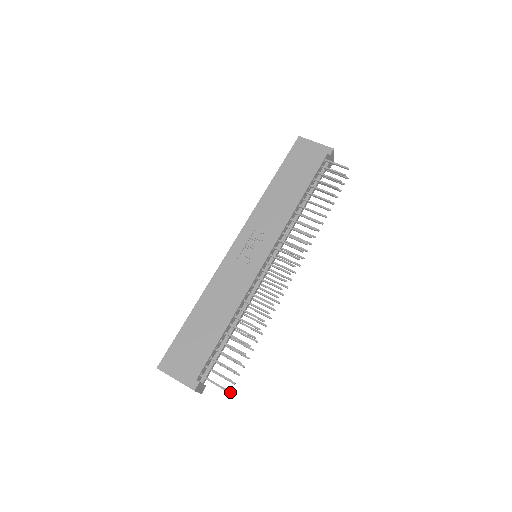
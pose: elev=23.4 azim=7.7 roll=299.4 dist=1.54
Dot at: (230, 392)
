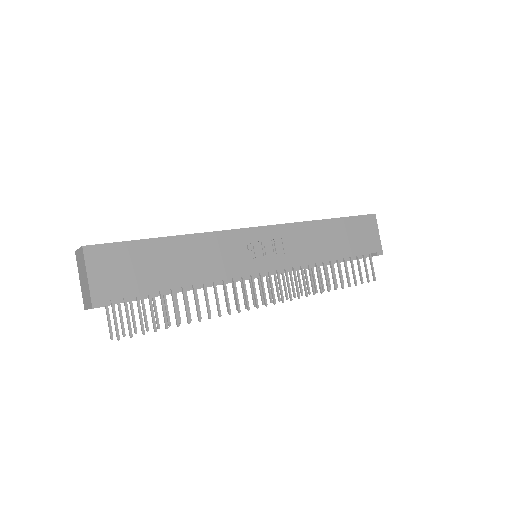
Dot at: occluded
